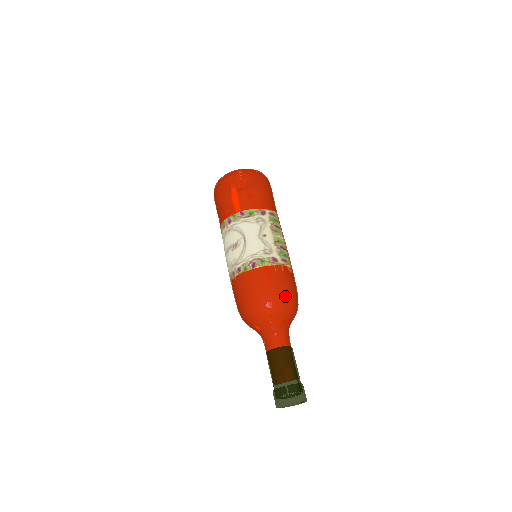
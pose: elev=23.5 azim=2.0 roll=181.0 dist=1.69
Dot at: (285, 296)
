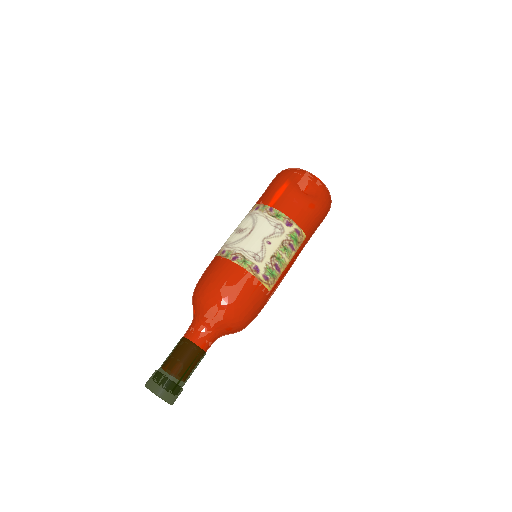
Dot at: (234, 306)
